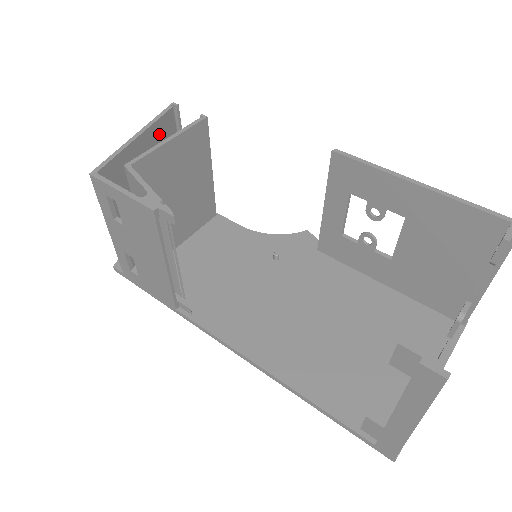
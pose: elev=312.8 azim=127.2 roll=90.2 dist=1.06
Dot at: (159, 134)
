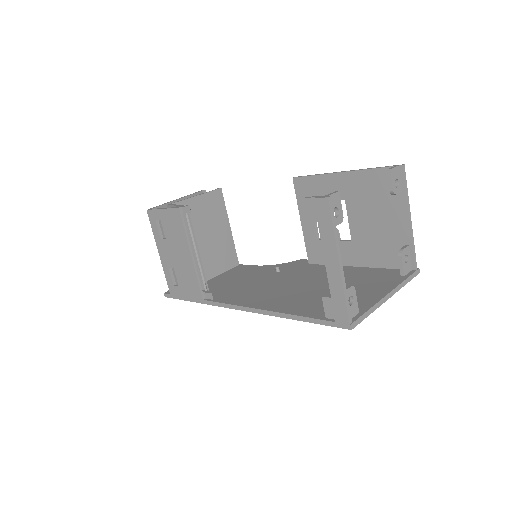
Dot at: occluded
